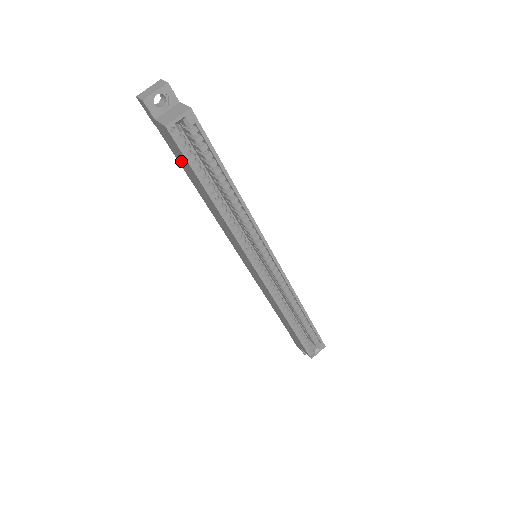
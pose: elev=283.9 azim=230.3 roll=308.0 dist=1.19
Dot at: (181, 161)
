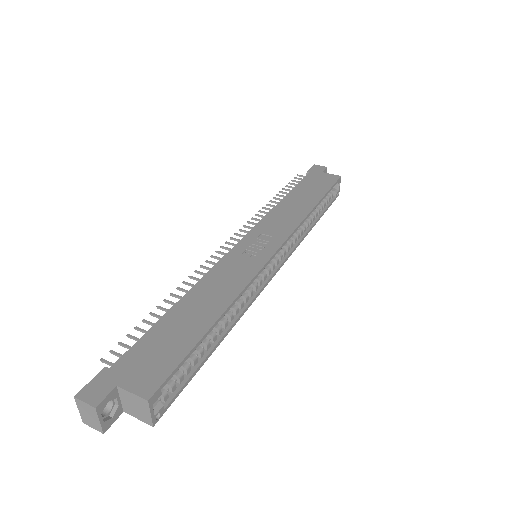
Dot at: occluded
